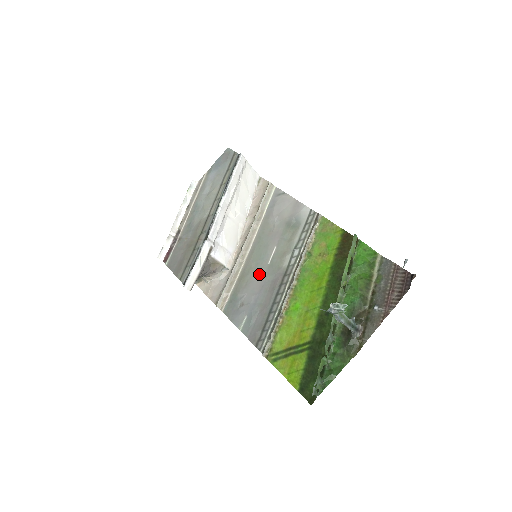
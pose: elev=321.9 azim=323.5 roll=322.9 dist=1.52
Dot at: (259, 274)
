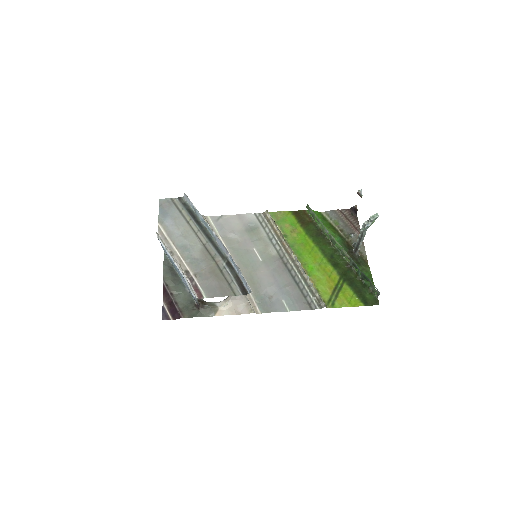
Dot at: (262, 271)
